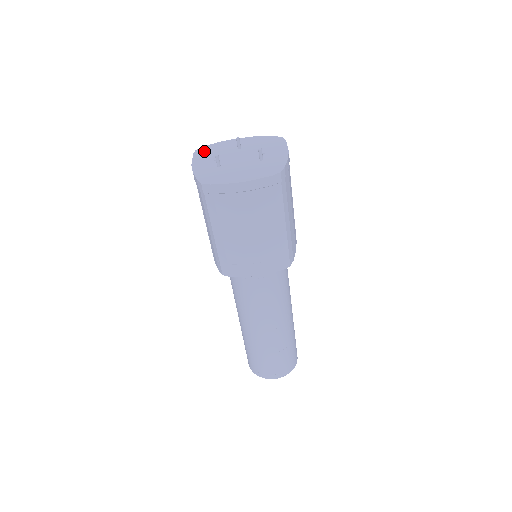
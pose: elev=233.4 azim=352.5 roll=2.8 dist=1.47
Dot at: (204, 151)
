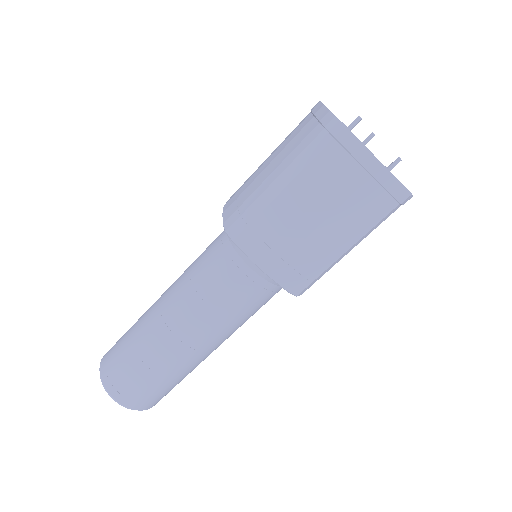
Dot at: occluded
